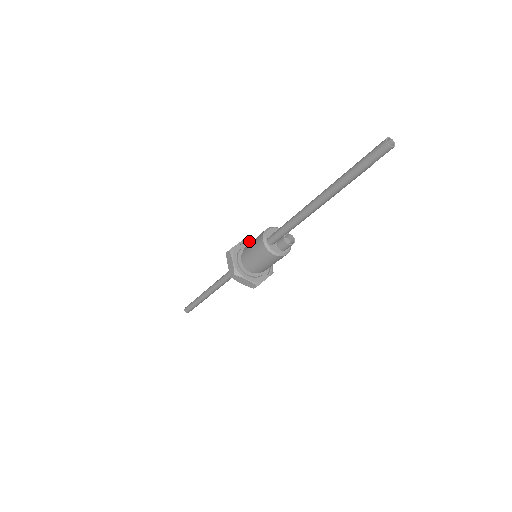
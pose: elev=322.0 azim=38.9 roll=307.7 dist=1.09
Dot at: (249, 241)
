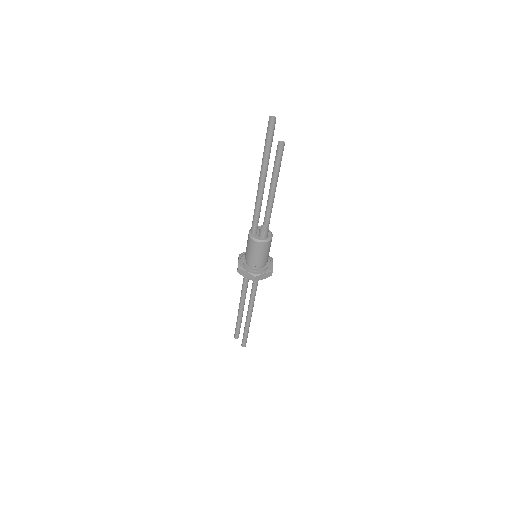
Dot at: occluded
